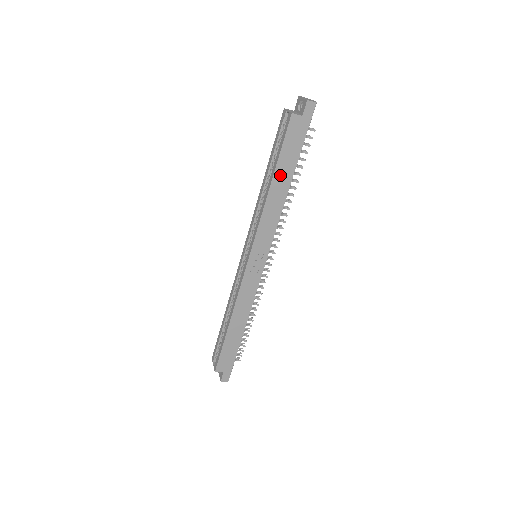
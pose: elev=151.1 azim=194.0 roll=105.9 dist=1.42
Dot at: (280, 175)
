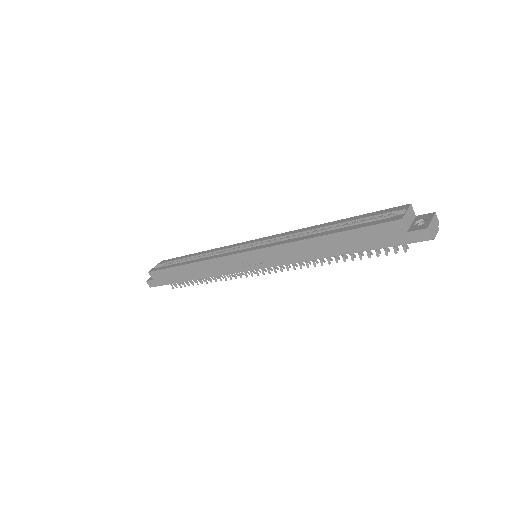
Dot at: (335, 241)
